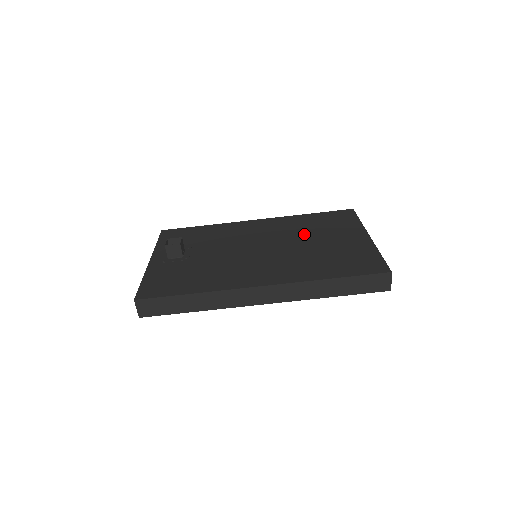
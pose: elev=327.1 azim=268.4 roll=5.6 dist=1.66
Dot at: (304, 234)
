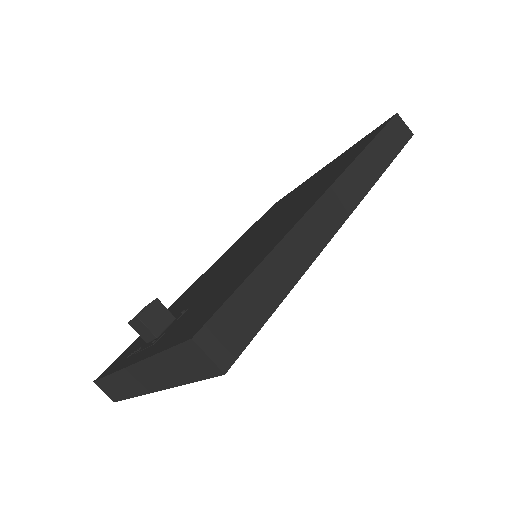
Dot at: (271, 216)
